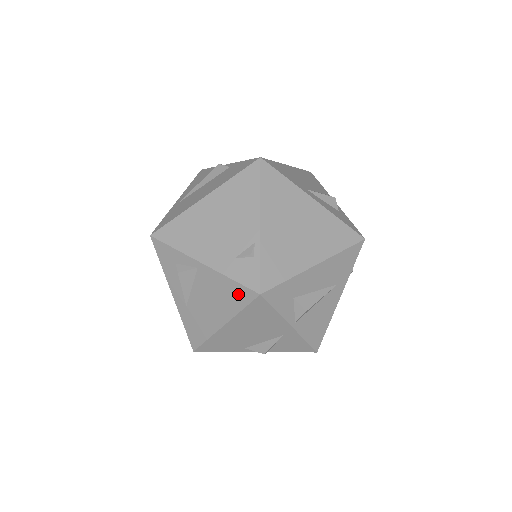
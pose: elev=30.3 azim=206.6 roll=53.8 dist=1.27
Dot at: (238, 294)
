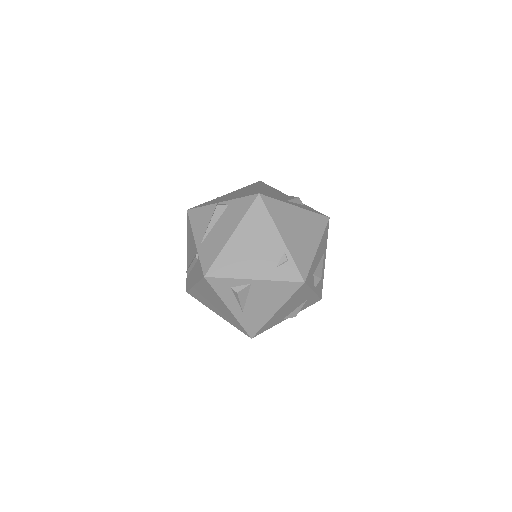
Dot at: (287, 288)
